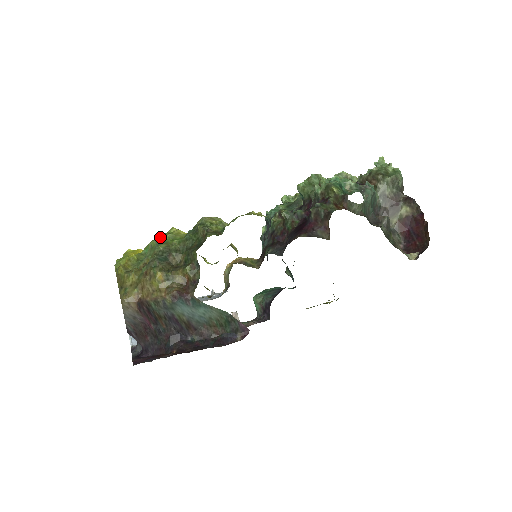
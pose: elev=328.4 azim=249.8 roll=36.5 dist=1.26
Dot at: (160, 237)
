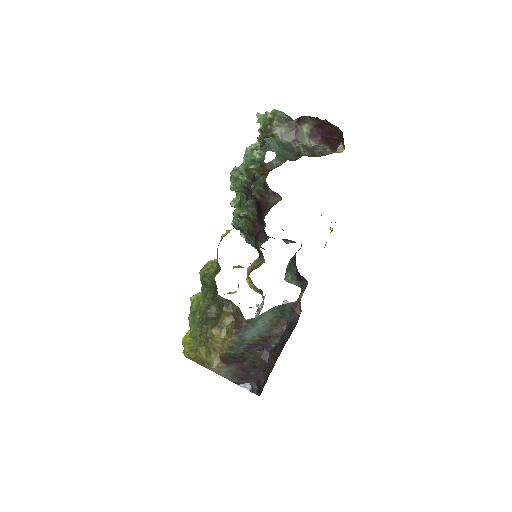
Dot at: (190, 311)
